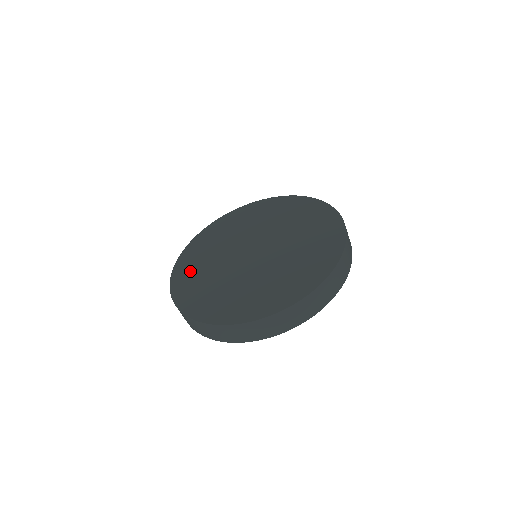
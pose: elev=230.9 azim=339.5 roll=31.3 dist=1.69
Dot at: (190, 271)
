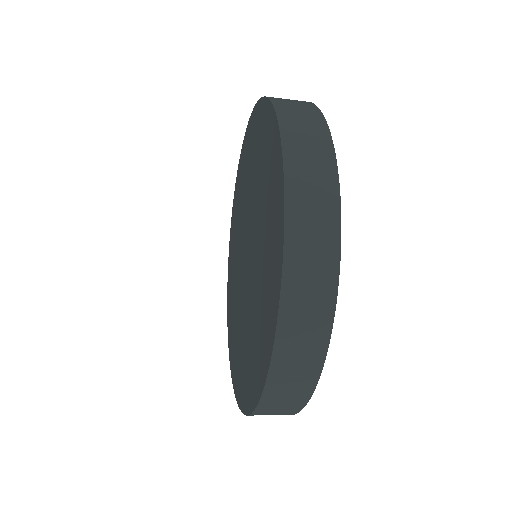
Dot at: (232, 241)
